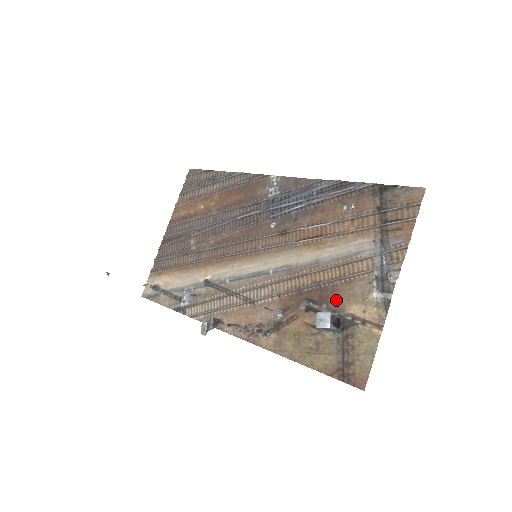
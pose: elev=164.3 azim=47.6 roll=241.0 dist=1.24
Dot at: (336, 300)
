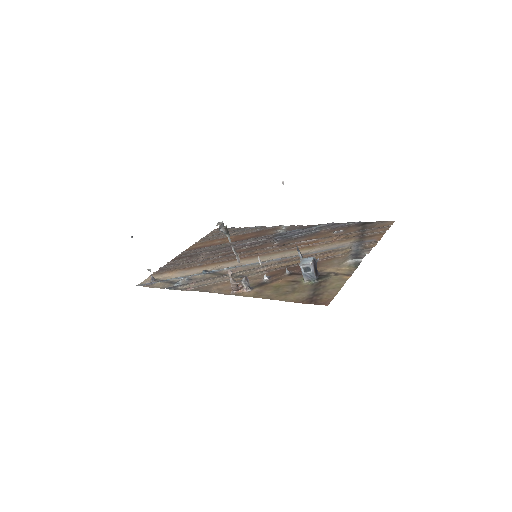
Dot at: (317, 267)
